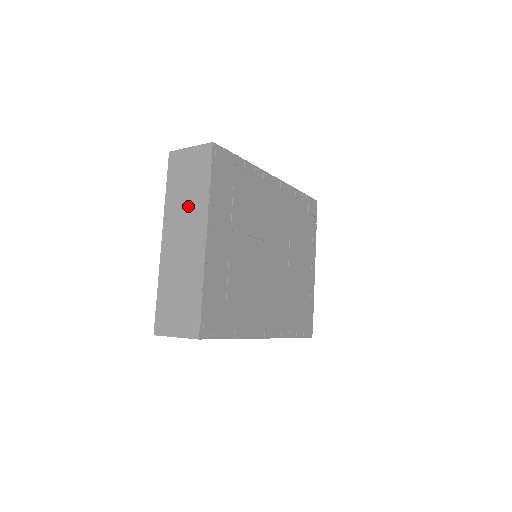
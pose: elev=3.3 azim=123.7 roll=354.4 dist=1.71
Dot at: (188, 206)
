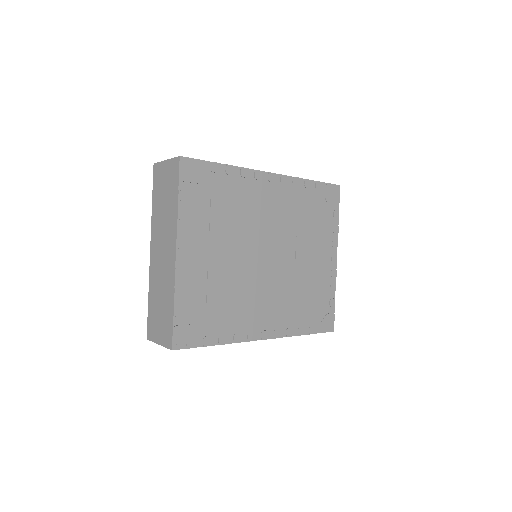
Dot at: (165, 220)
